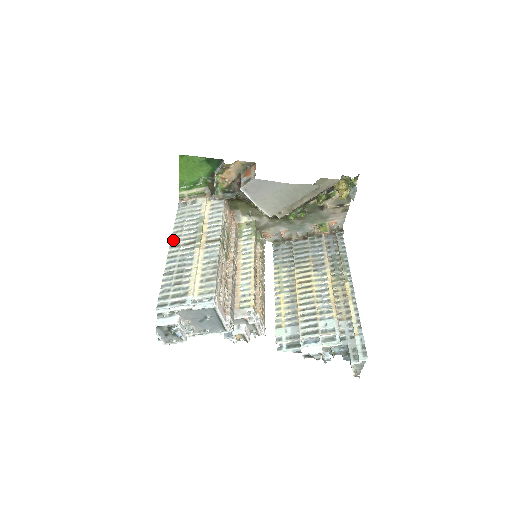
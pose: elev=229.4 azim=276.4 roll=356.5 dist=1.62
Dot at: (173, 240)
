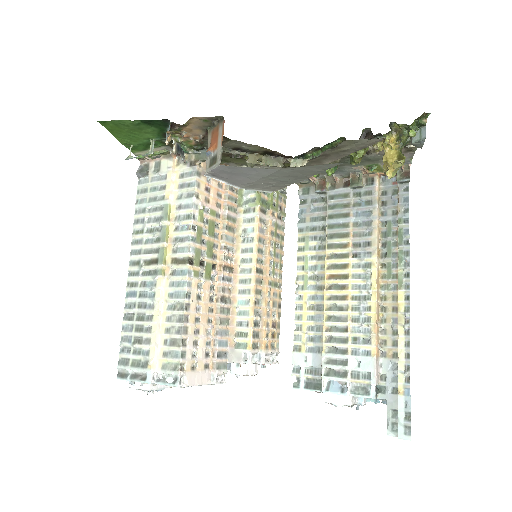
Dot at: (133, 250)
